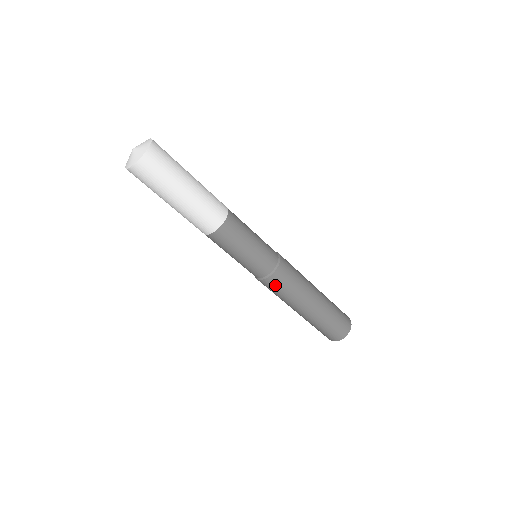
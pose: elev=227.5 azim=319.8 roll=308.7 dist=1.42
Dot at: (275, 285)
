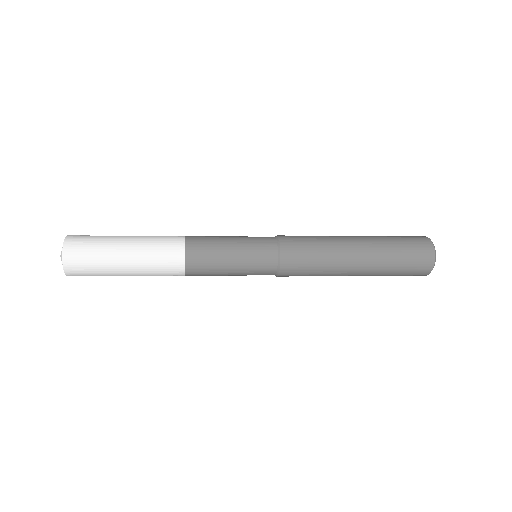
Dot at: occluded
